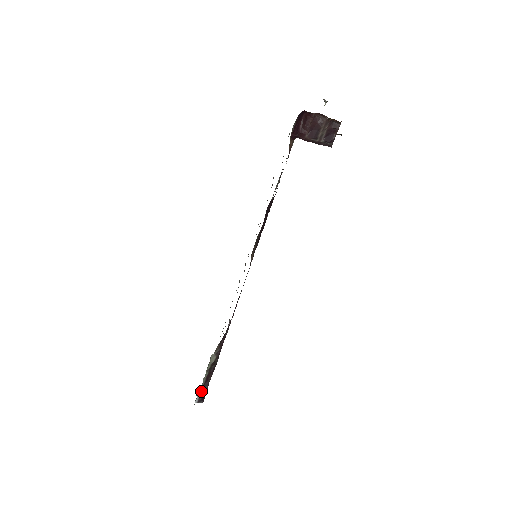
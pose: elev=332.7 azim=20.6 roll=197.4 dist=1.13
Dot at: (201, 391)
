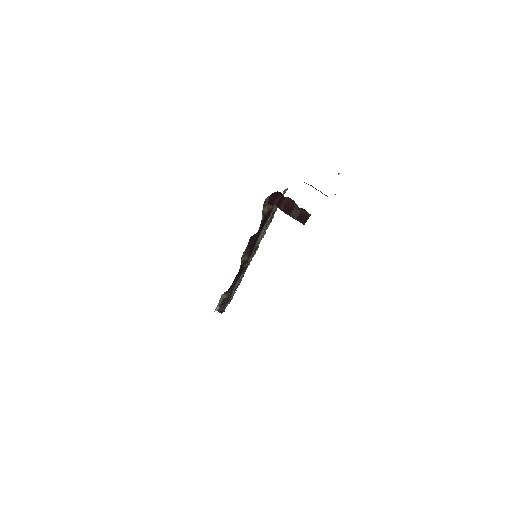
Dot at: (219, 307)
